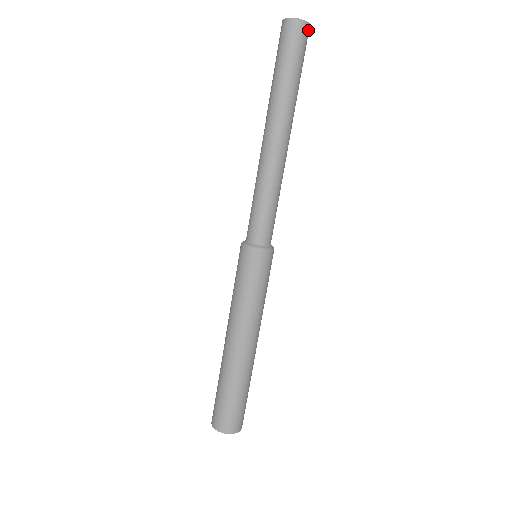
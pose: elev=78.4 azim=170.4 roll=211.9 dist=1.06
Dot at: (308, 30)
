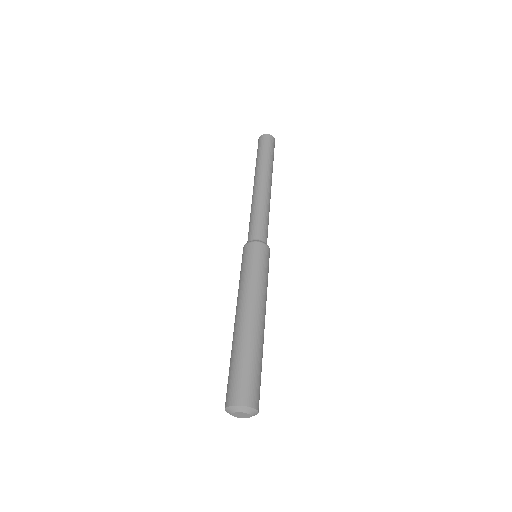
Dot at: (274, 143)
